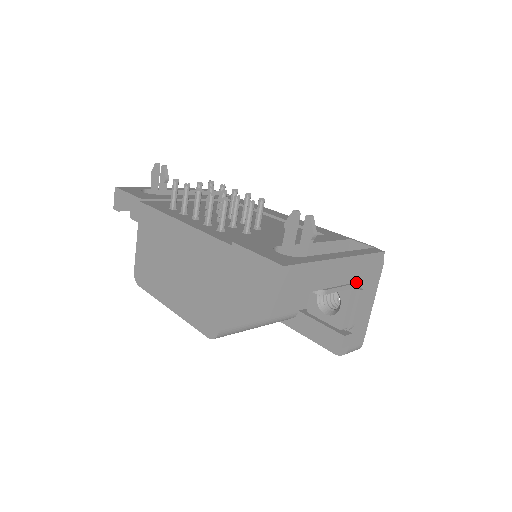
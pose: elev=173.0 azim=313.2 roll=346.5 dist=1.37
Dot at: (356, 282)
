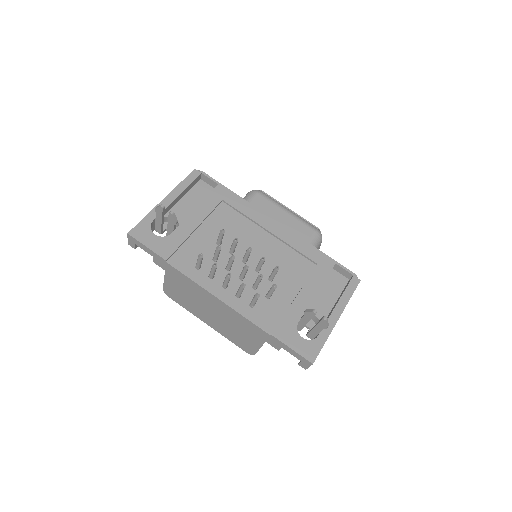
Dot at: occluded
